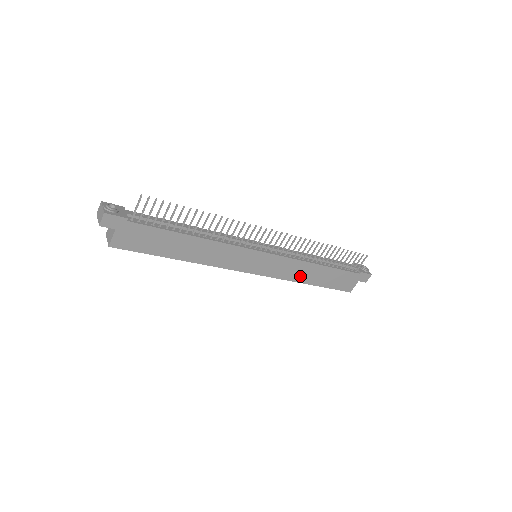
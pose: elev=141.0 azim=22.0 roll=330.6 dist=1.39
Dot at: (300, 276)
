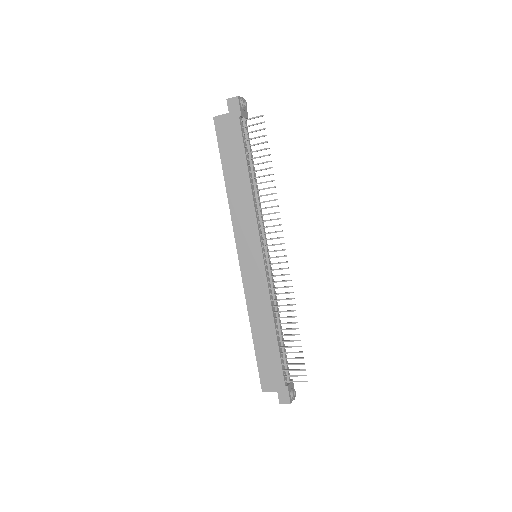
Dot at: (256, 314)
